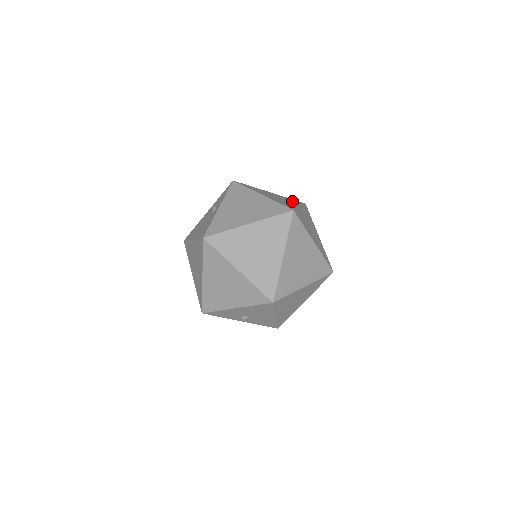
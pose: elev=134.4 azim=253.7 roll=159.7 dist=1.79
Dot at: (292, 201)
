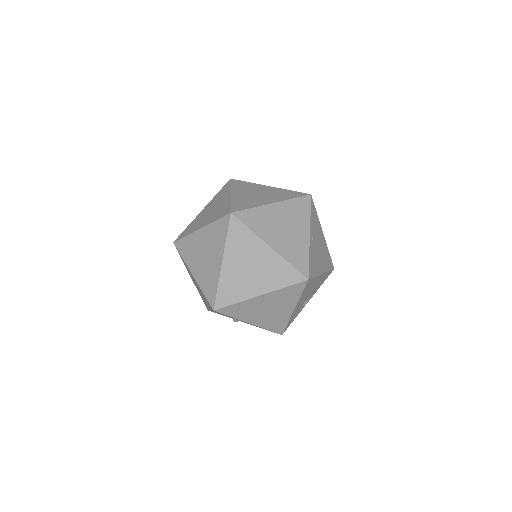
Dot at: (280, 195)
